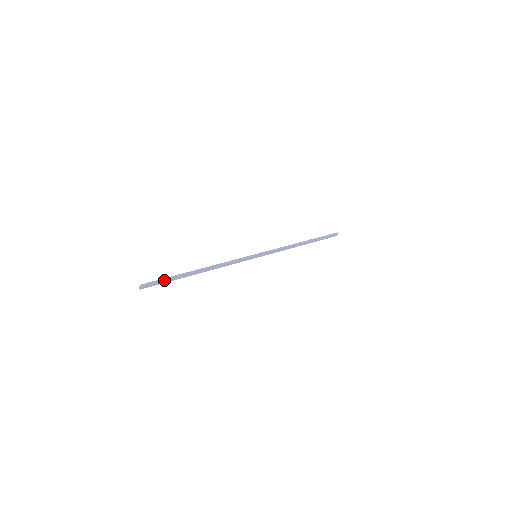
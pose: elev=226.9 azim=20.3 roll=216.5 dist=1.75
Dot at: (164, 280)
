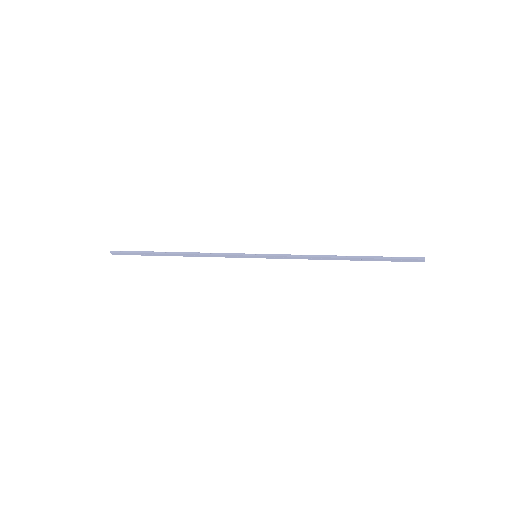
Dot at: (134, 253)
